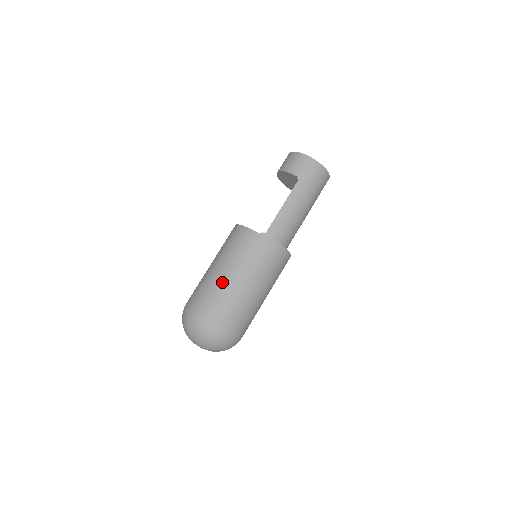
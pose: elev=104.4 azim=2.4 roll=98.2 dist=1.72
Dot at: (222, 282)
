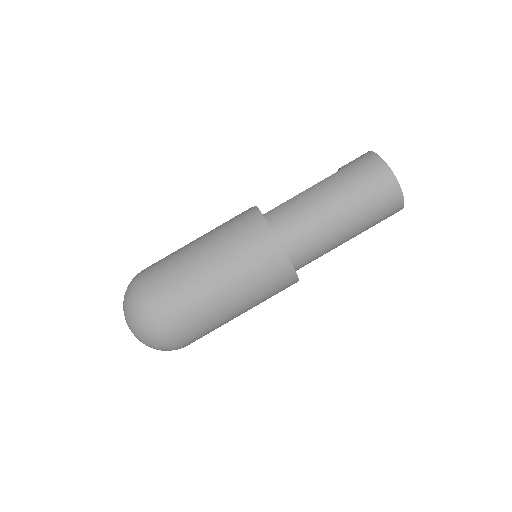
Dot at: (184, 246)
